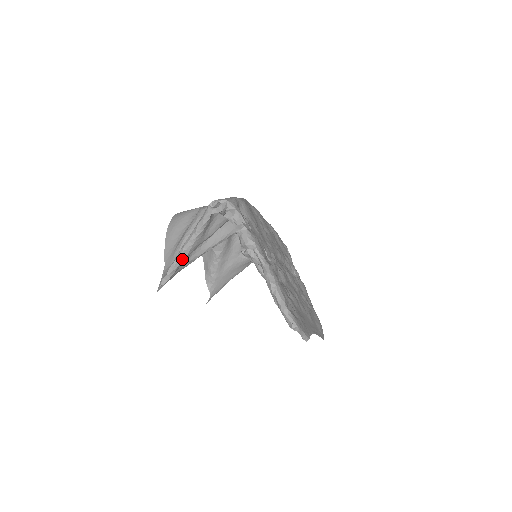
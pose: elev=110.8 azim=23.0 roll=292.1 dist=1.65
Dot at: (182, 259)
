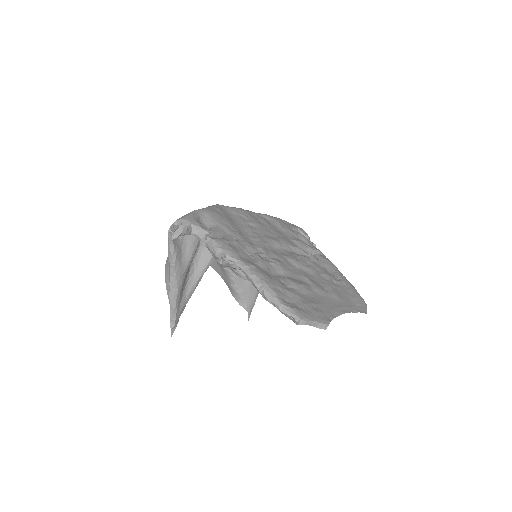
Dot at: (175, 296)
